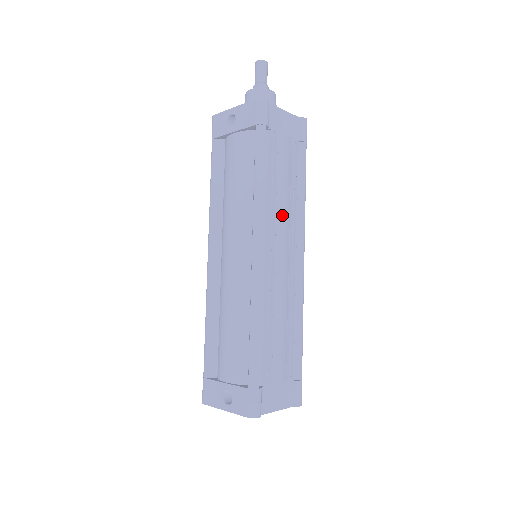
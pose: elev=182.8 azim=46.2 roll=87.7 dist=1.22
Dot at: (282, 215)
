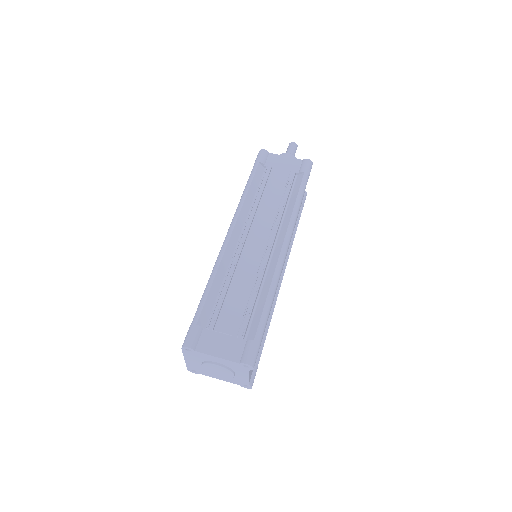
Dot at: (264, 214)
